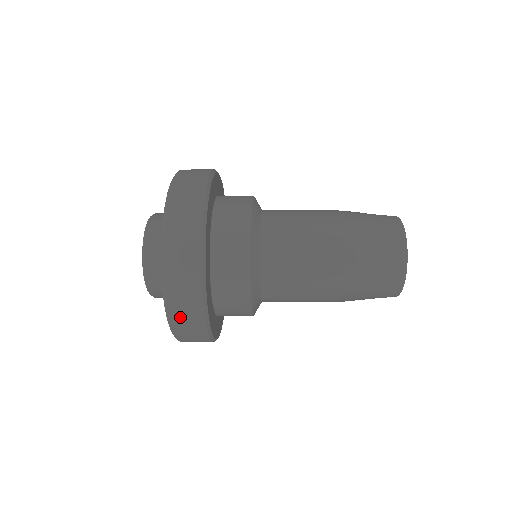
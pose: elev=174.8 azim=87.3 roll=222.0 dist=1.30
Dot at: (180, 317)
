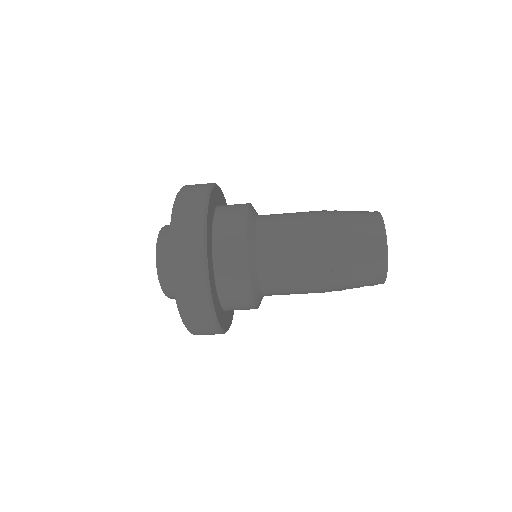
Dot at: (181, 240)
